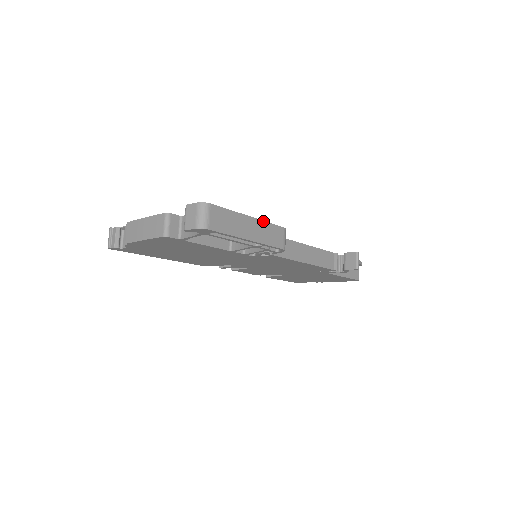
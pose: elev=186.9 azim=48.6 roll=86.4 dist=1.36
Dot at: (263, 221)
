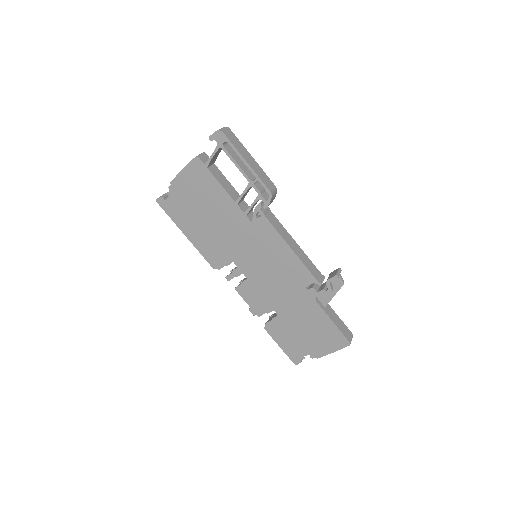
Dot at: (261, 168)
